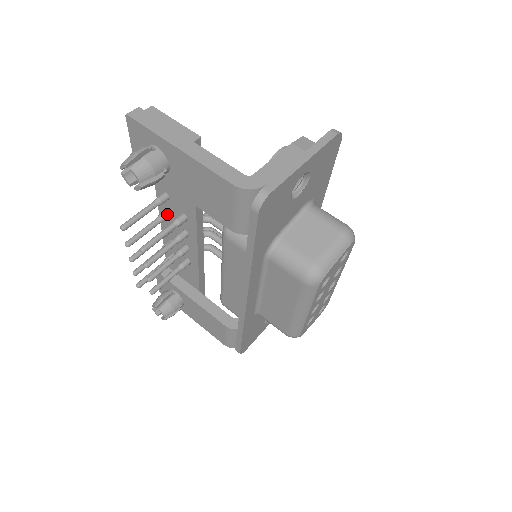
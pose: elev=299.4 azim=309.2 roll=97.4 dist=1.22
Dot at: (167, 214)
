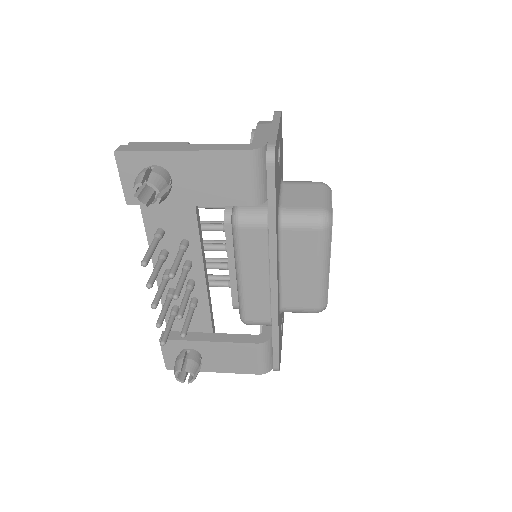
Dot at: (165, 252)
